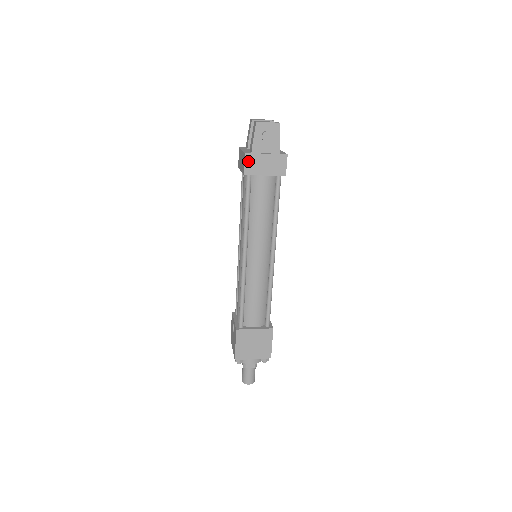
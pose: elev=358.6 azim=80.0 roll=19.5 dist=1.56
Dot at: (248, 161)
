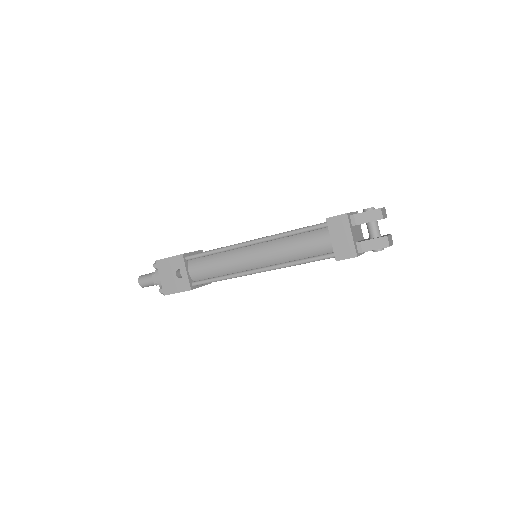
Dot at: occluded
